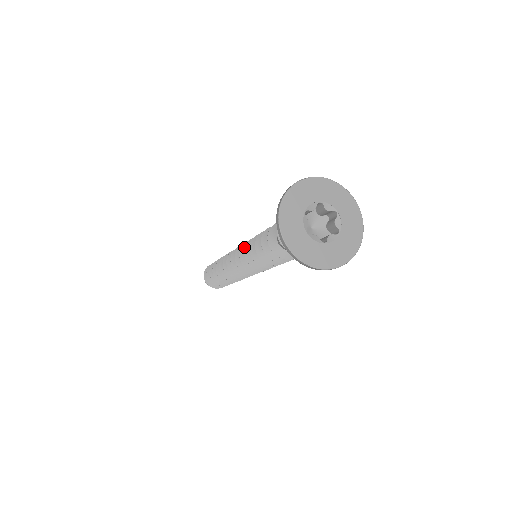
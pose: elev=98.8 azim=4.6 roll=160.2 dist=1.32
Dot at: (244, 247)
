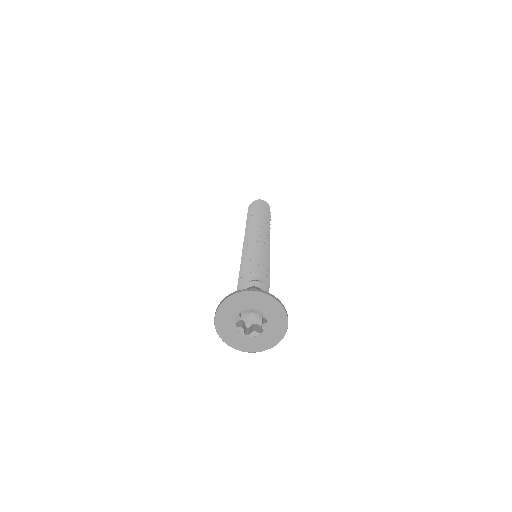
Dot at: (249, 246)
